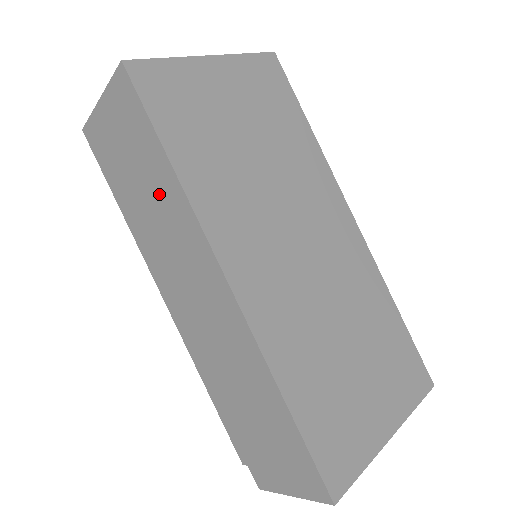
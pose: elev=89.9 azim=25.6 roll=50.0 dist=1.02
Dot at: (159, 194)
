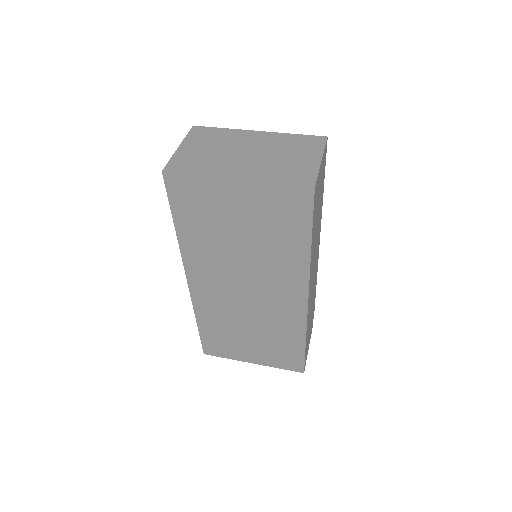
Dot at: occluded
